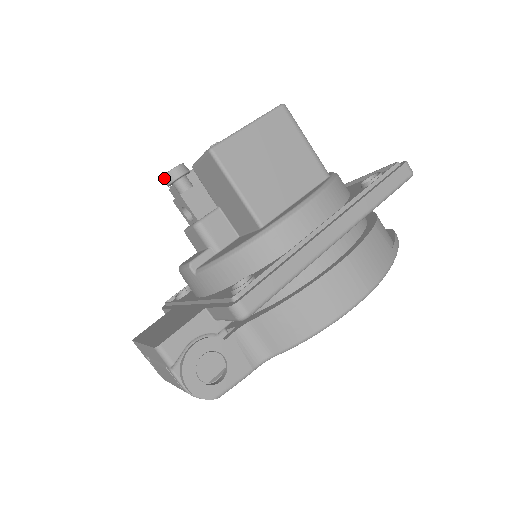
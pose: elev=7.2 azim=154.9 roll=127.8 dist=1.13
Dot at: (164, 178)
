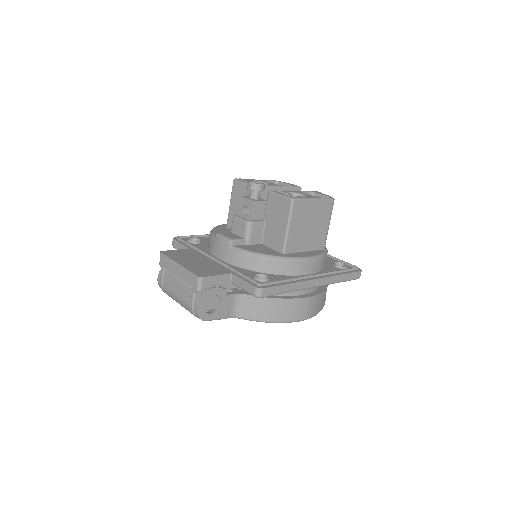
Dot at: (250, 183)
